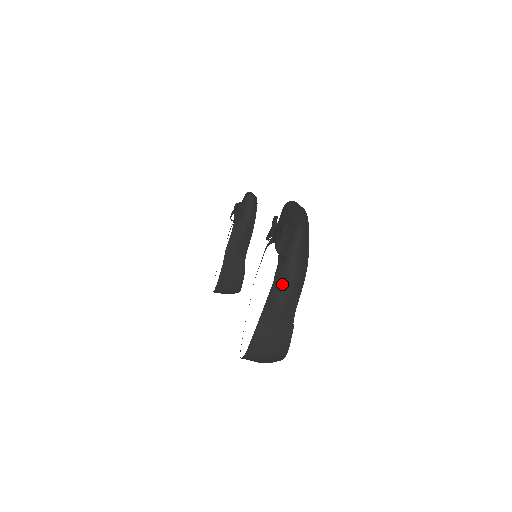
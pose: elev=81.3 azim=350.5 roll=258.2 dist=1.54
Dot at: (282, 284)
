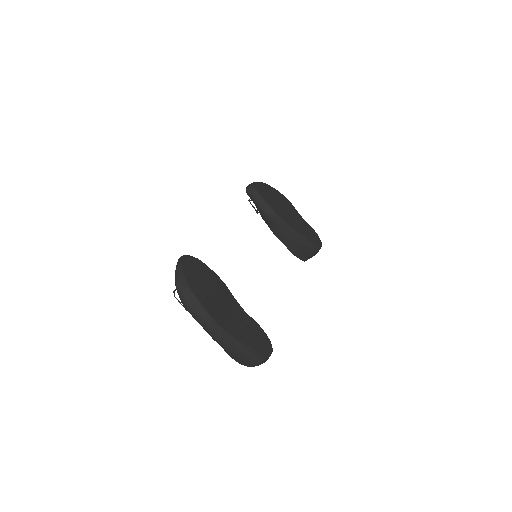
Dot at: (203, 328)
